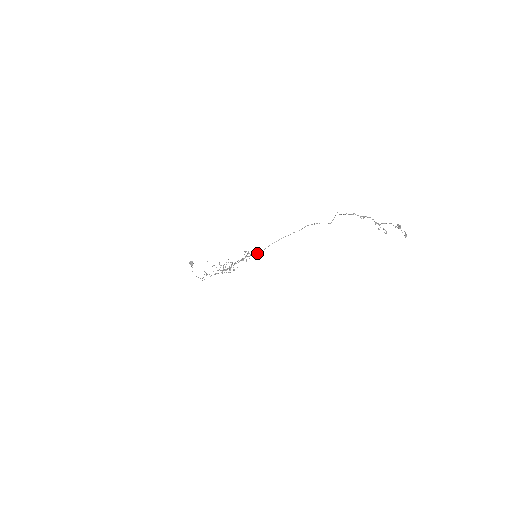
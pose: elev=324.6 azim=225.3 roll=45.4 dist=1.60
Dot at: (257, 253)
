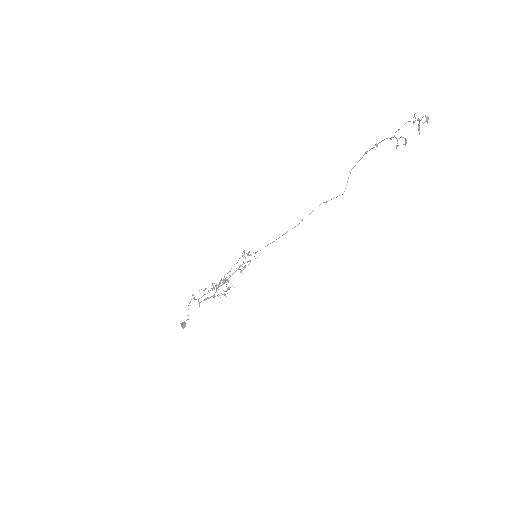
Dot at: (257, 251)
